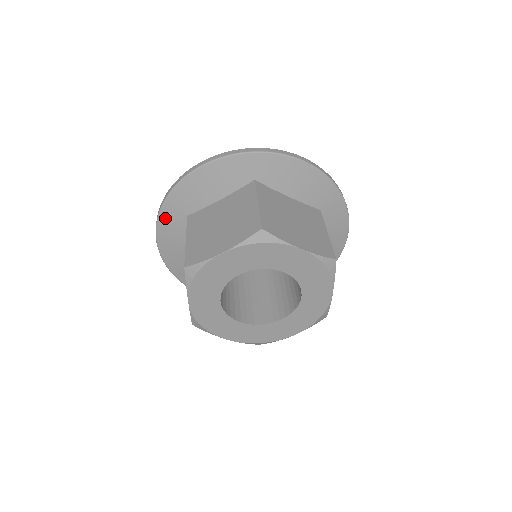
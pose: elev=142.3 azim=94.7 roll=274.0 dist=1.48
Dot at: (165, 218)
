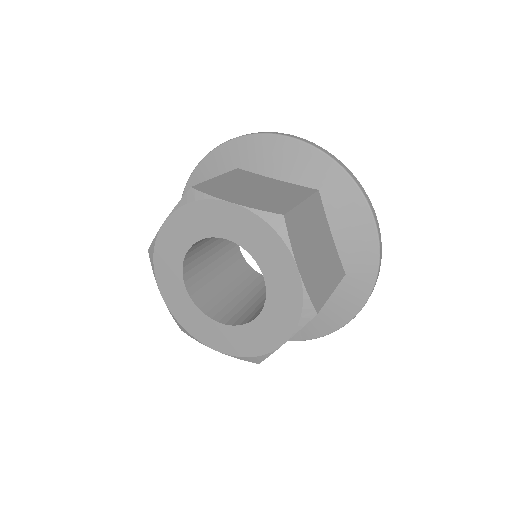
Dot at: occluded
